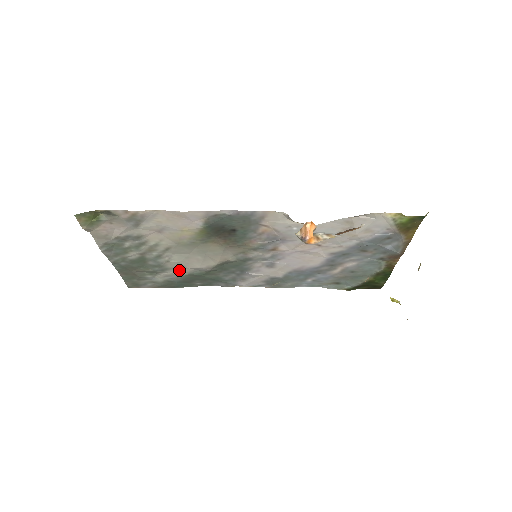
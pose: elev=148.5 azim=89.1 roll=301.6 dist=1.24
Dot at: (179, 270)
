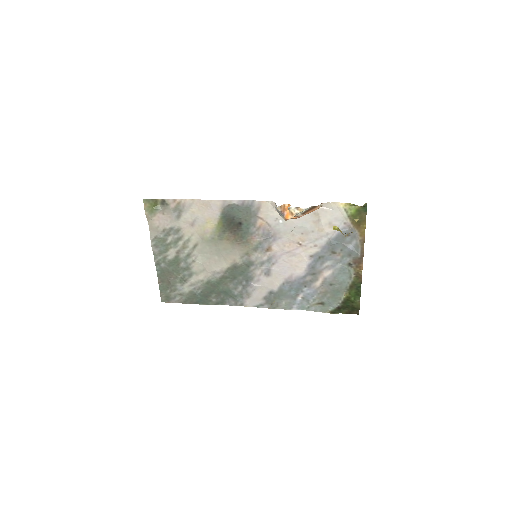
Dot at: (201, 276)
